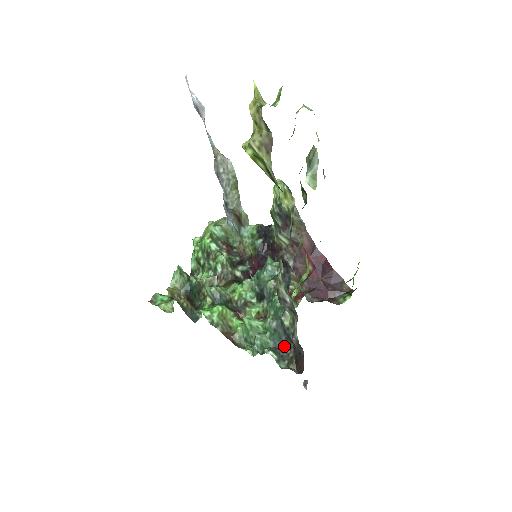
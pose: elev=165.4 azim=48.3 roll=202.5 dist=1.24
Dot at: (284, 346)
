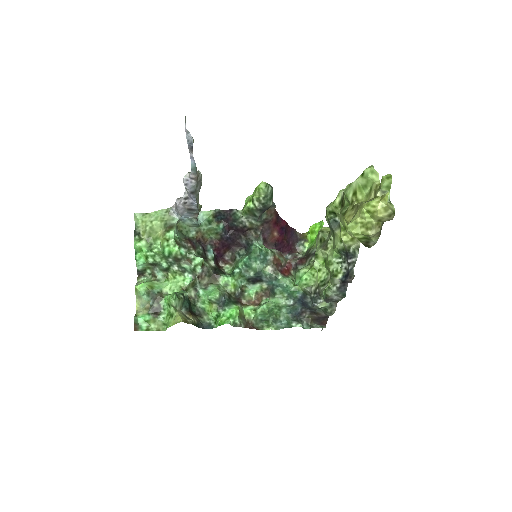
Dot at: (300, 313)
